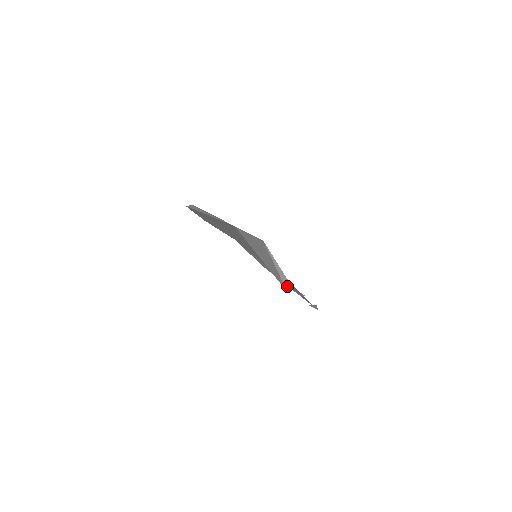
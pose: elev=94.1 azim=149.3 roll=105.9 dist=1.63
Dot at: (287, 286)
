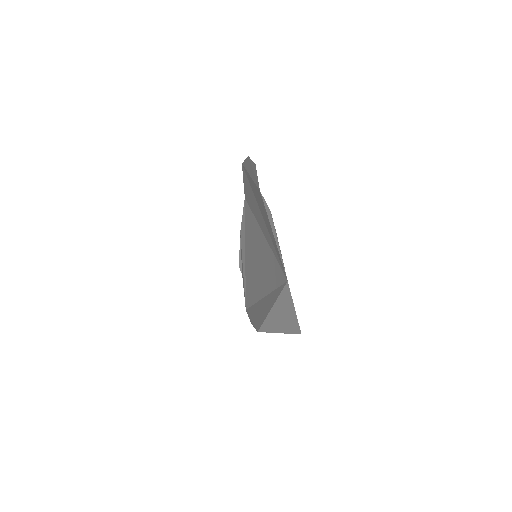
Dot at: occluded
